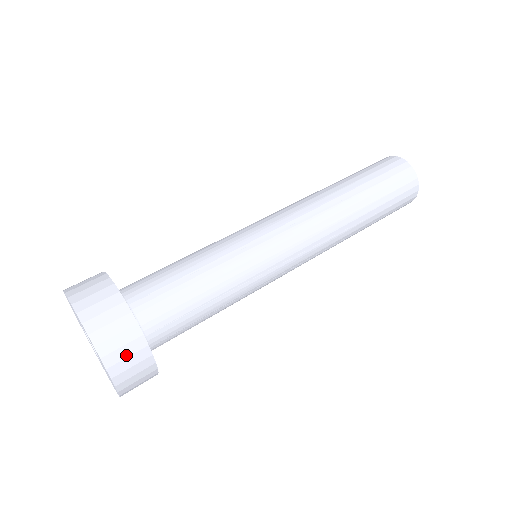
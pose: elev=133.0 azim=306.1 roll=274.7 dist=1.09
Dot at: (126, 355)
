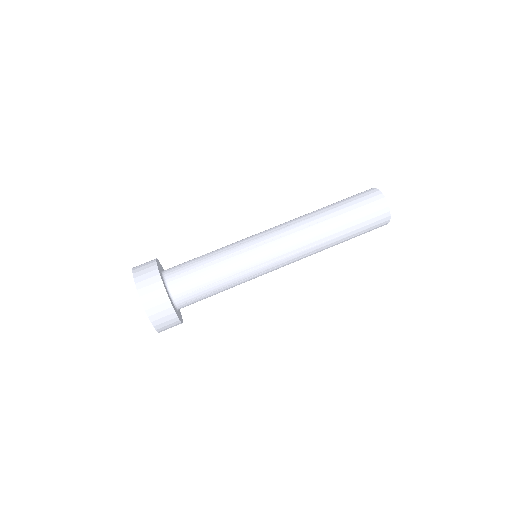
Dot at: (151, 291)
